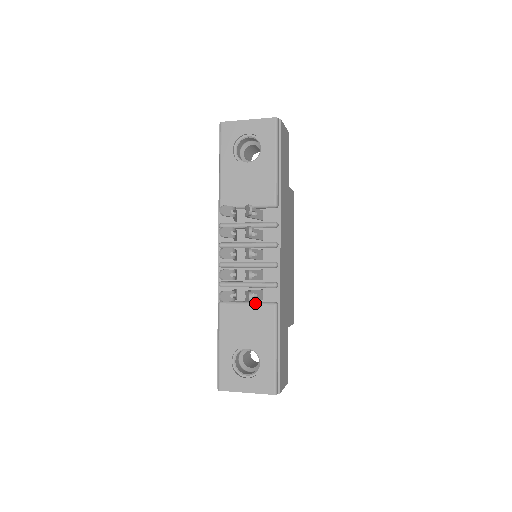
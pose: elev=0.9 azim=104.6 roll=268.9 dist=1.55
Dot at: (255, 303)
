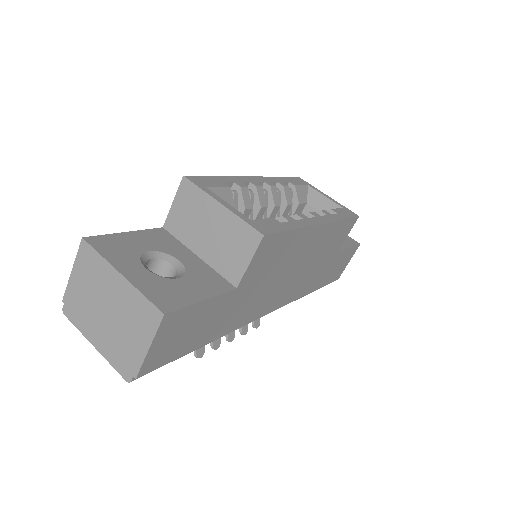
Dot at: occluded
